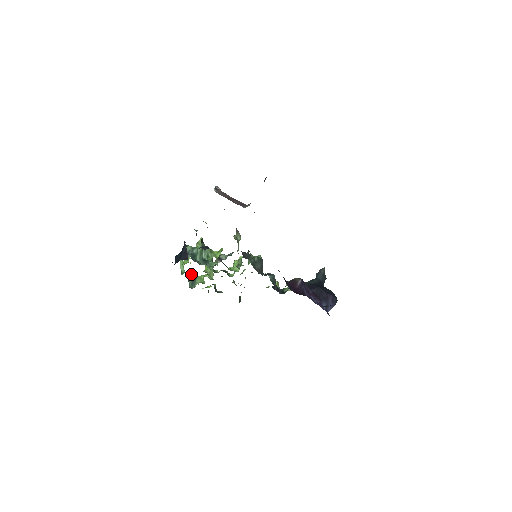
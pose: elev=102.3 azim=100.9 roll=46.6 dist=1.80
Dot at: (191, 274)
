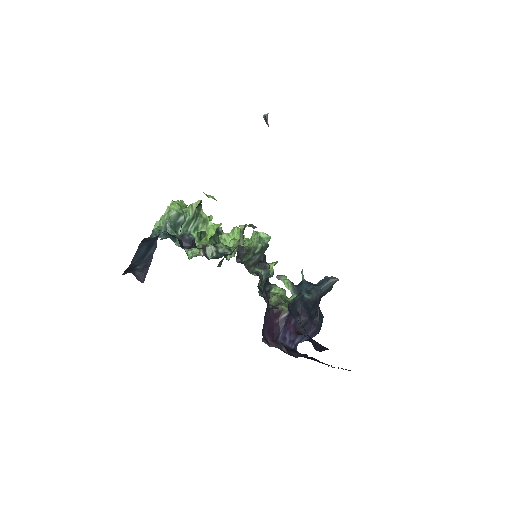
Dot at: occluded
